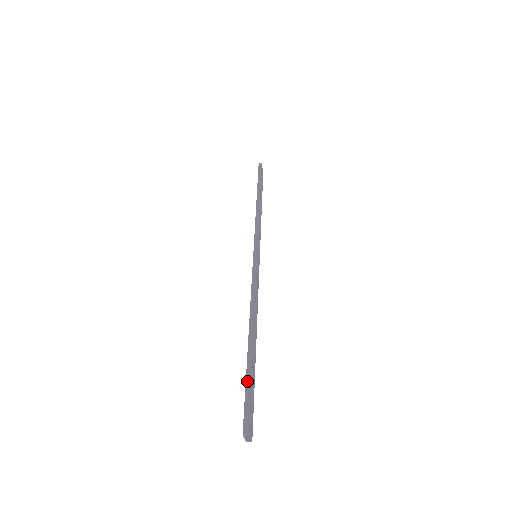
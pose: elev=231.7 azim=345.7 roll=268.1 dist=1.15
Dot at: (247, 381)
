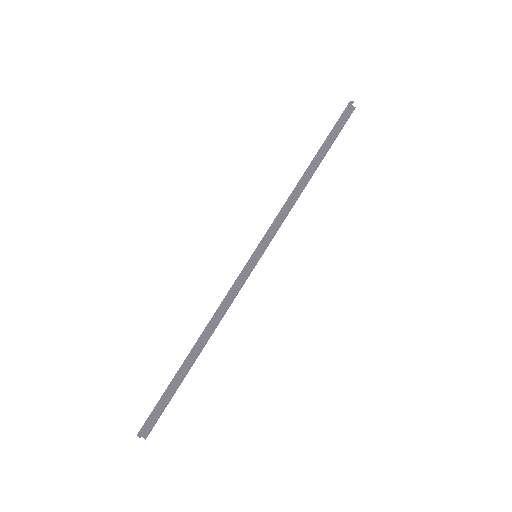
Dot at: (164, 394)
